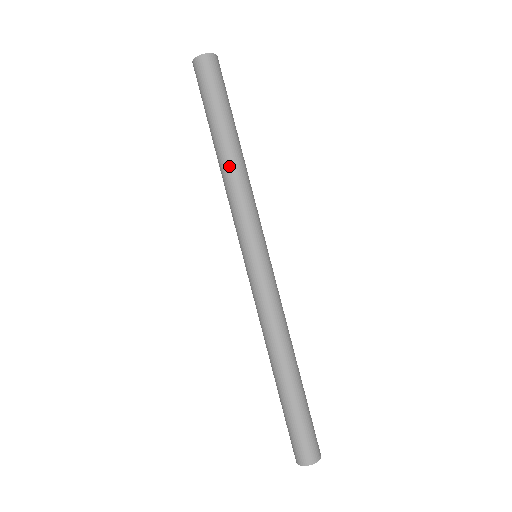
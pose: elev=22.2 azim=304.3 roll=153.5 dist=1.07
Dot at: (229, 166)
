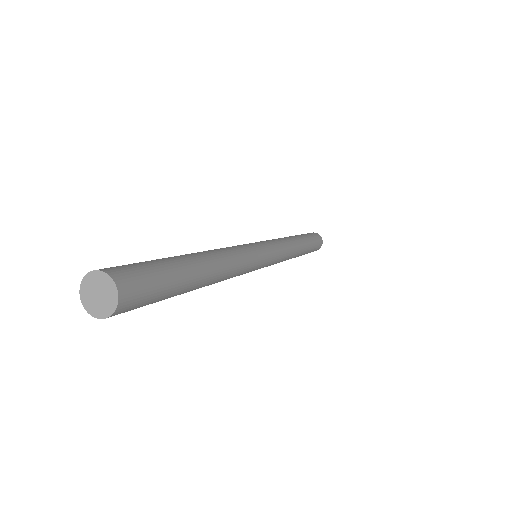
Dot at: occluded
